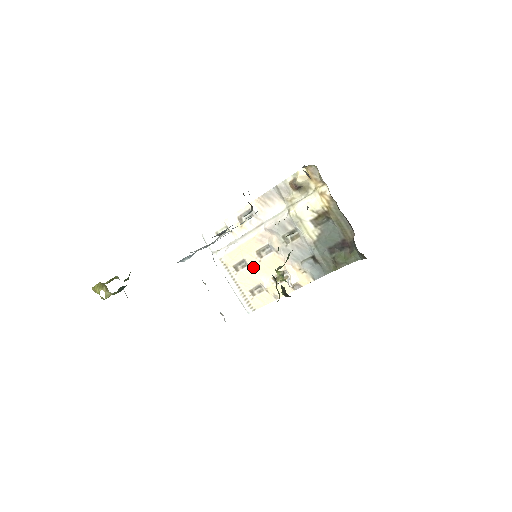
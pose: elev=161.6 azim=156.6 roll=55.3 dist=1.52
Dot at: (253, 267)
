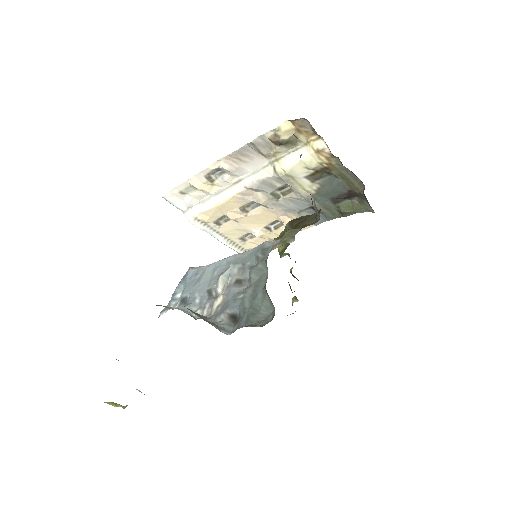
Dot at: (239, 221)
